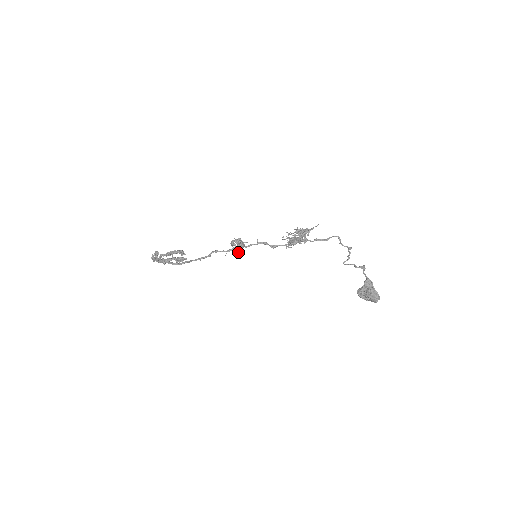
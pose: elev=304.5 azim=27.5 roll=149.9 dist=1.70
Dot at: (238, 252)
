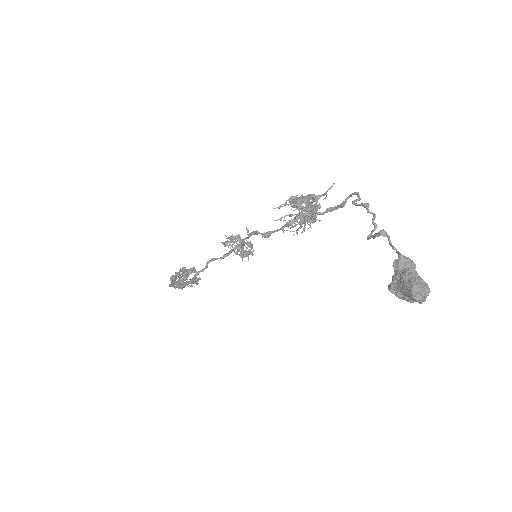
Dot at: (241, 256)
